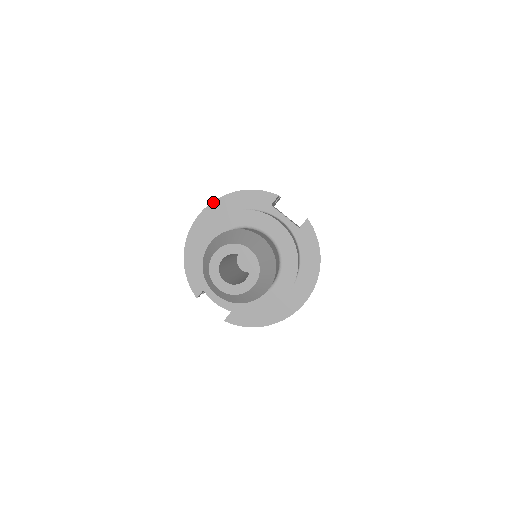
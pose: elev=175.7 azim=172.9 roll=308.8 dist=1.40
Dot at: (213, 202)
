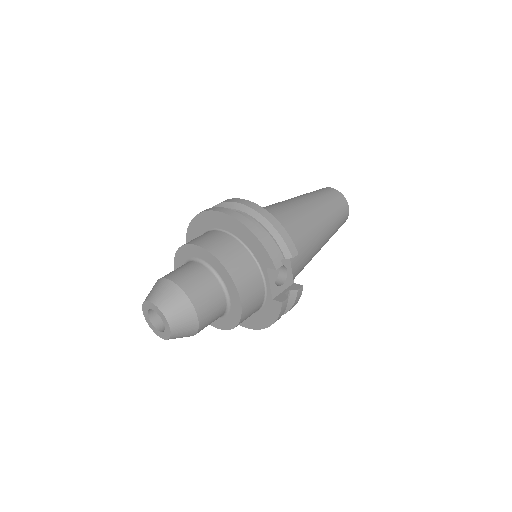
Dot at: (231, 217)
